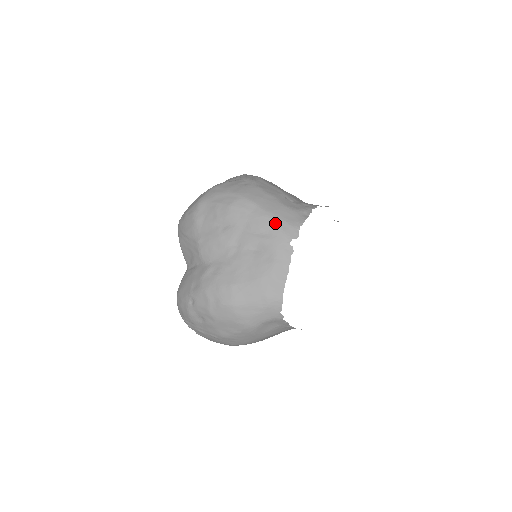
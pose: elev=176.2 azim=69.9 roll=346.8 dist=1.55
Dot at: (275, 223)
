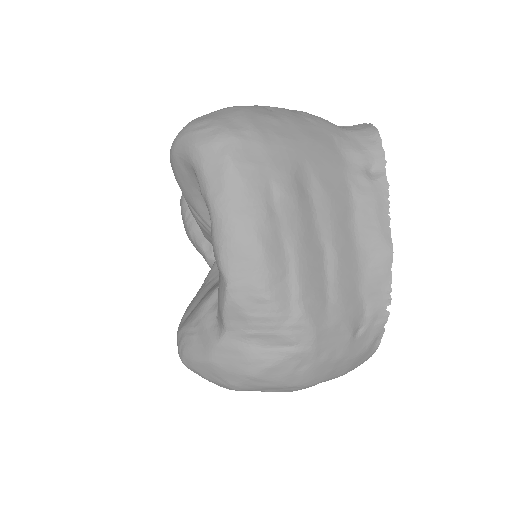
Dot at: occluded
